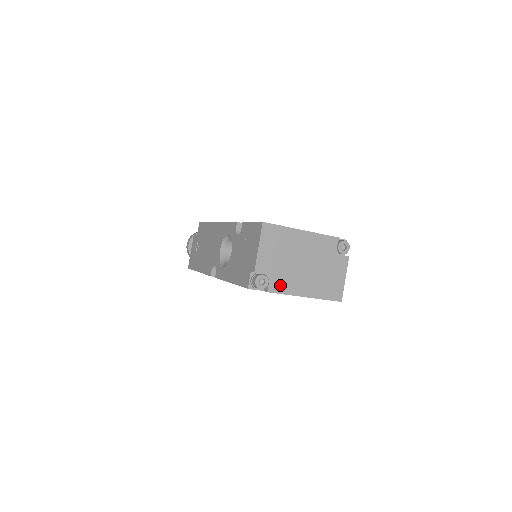
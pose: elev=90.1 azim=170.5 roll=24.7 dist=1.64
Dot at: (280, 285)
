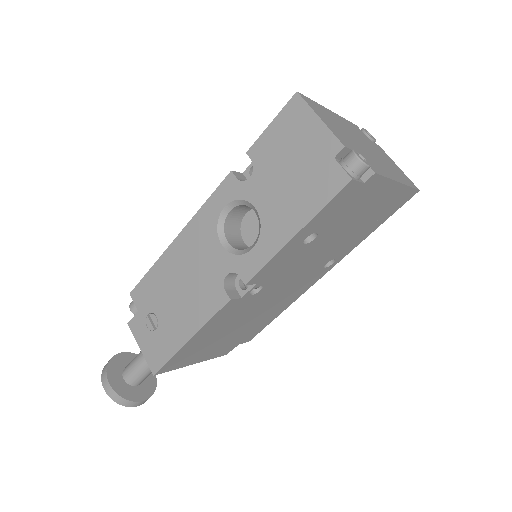
Dot at: (374, 166)
